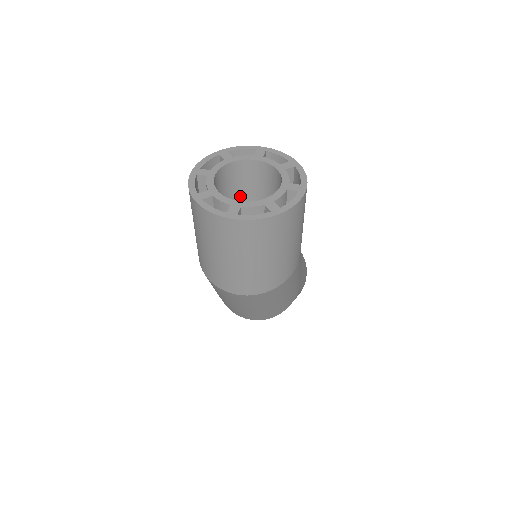
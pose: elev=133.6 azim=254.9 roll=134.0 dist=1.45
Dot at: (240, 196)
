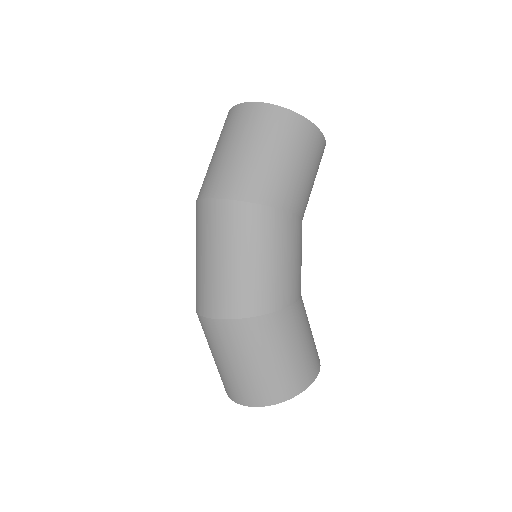
Dot at: occluded
